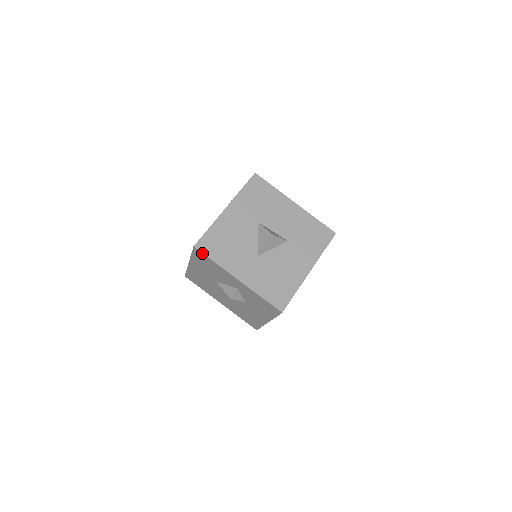
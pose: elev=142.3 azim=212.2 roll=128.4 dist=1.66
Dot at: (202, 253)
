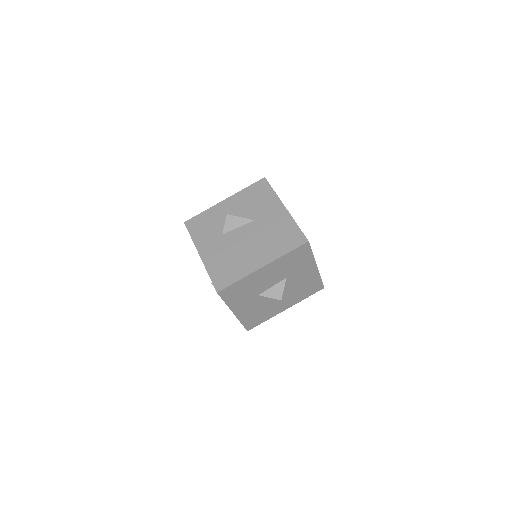
Dot at: (255, 326)
